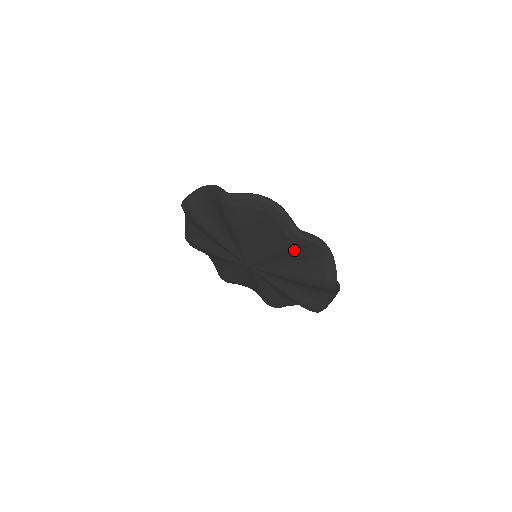
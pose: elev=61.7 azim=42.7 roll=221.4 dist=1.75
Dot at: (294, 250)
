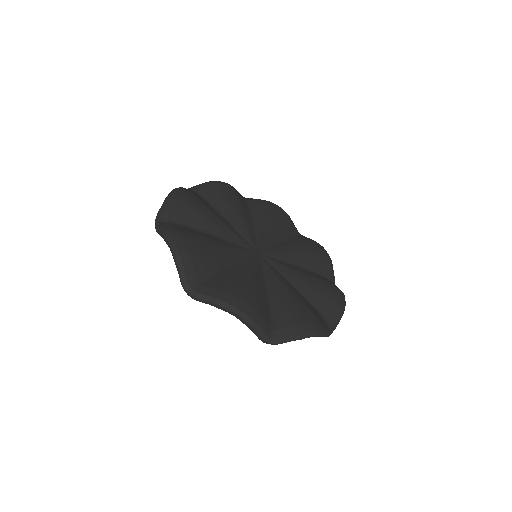
Dot at: occluded
